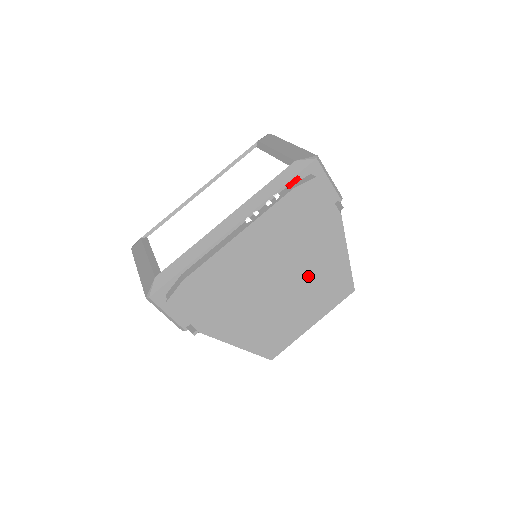
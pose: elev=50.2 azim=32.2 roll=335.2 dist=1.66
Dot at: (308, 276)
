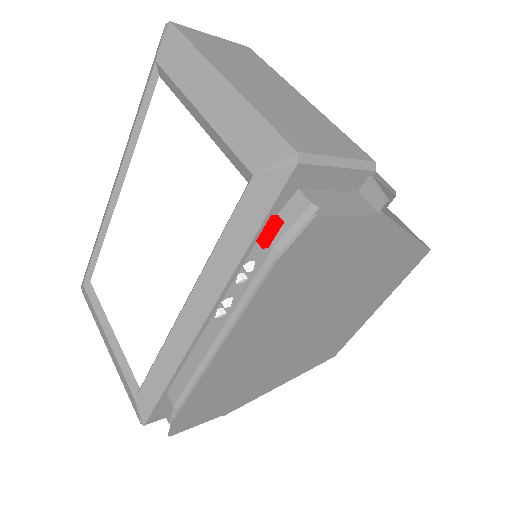
Dot at: (352, 293)
